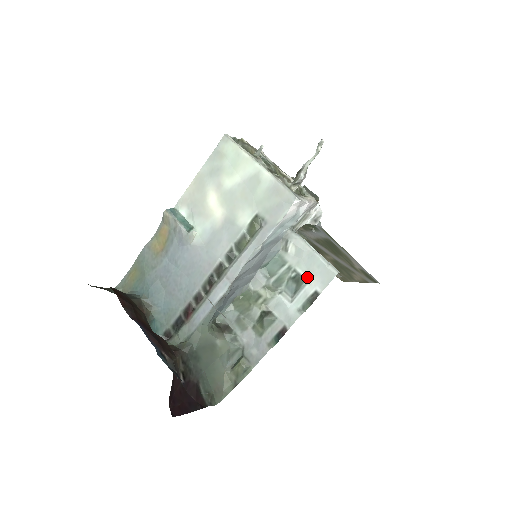
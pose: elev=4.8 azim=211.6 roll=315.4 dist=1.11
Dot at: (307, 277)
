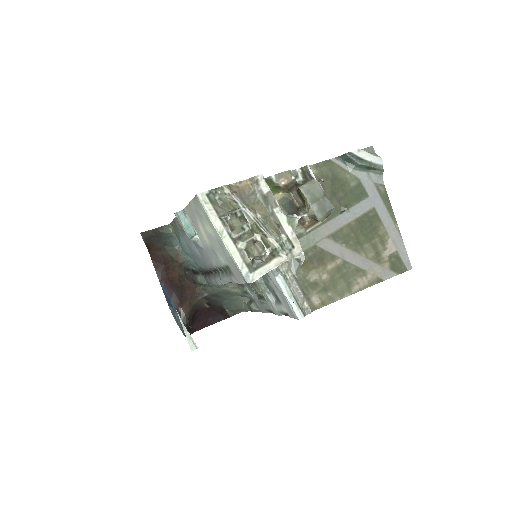
Dot at: (282, 302)
